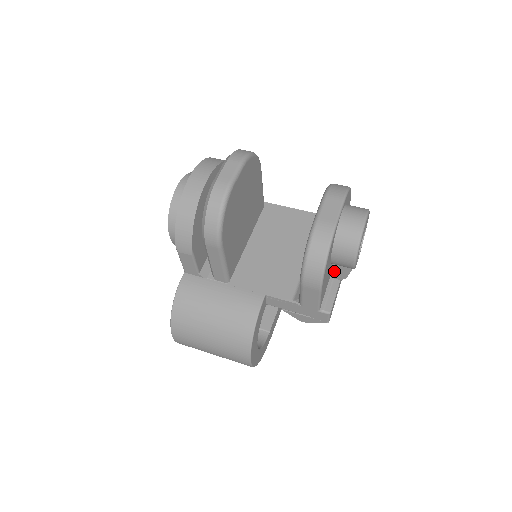
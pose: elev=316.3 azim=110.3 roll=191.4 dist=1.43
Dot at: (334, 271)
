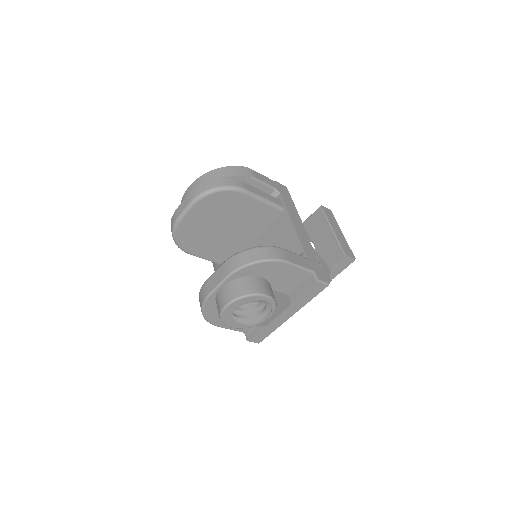
Dot at: occluded
